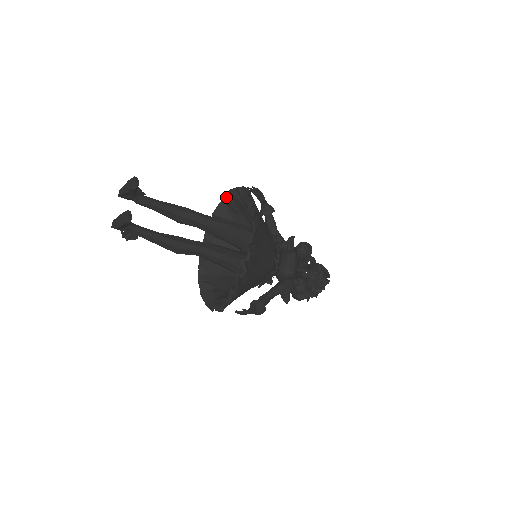
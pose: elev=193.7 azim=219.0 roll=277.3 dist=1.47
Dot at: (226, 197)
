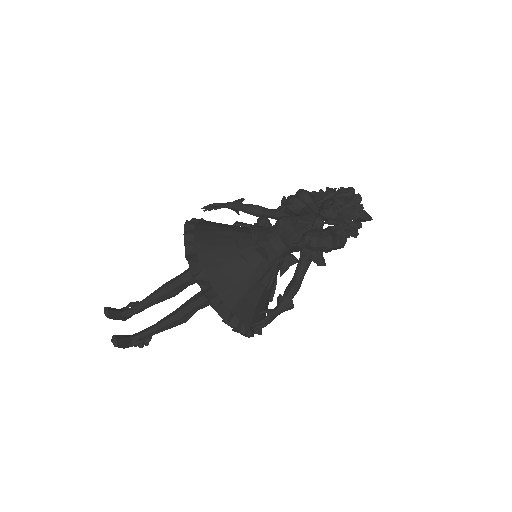
Dot at: occluded
